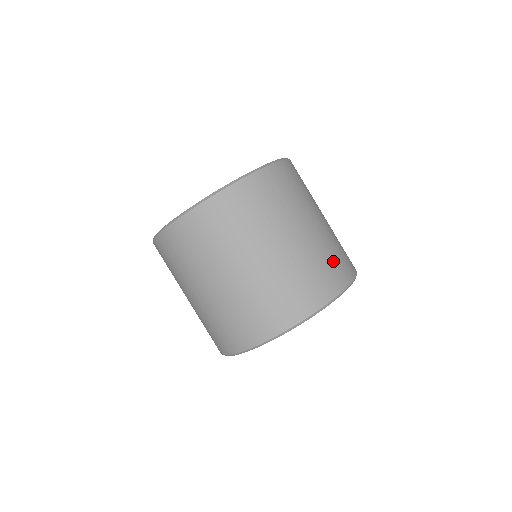
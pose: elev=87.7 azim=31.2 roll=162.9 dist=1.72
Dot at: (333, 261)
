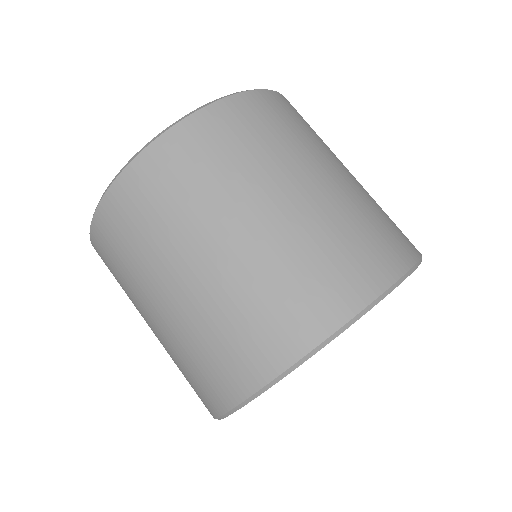
Dot at: occluded
